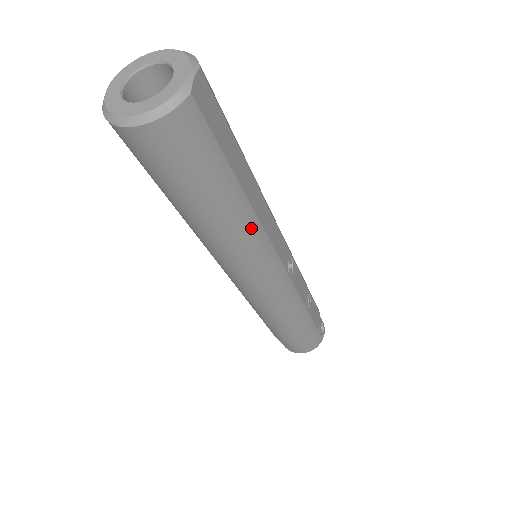
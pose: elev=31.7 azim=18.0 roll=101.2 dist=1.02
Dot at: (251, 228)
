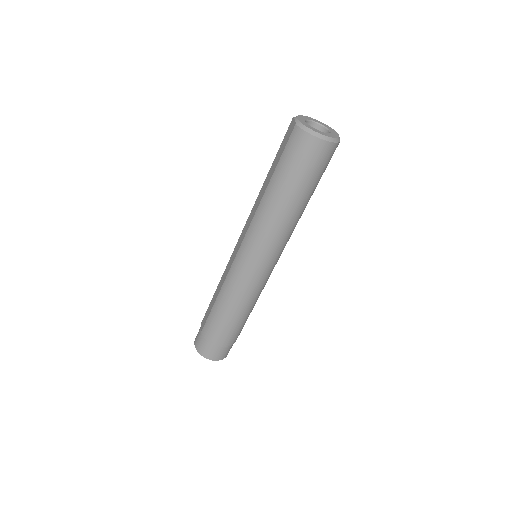
Dot at: (295, 225)
